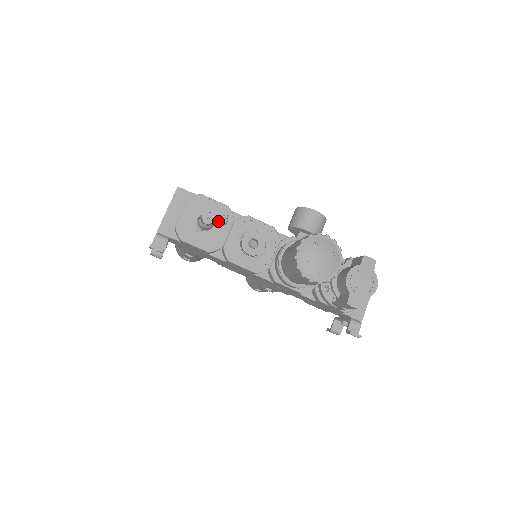
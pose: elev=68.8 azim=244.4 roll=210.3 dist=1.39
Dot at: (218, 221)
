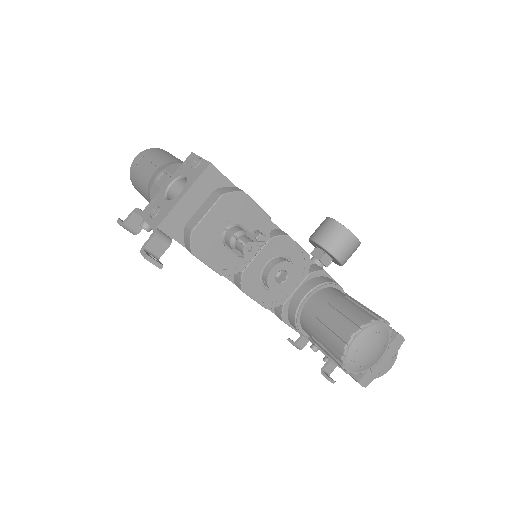
Dot at: occluded
